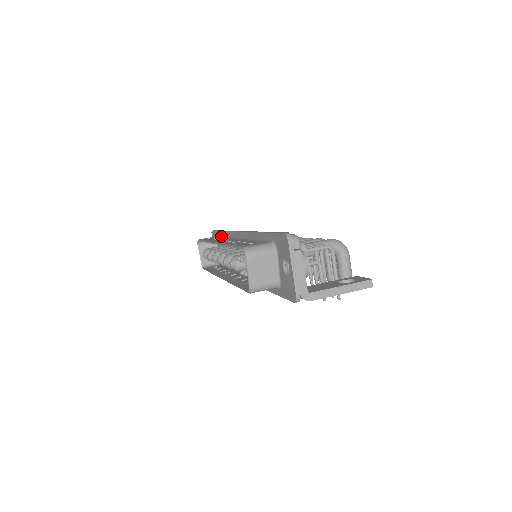
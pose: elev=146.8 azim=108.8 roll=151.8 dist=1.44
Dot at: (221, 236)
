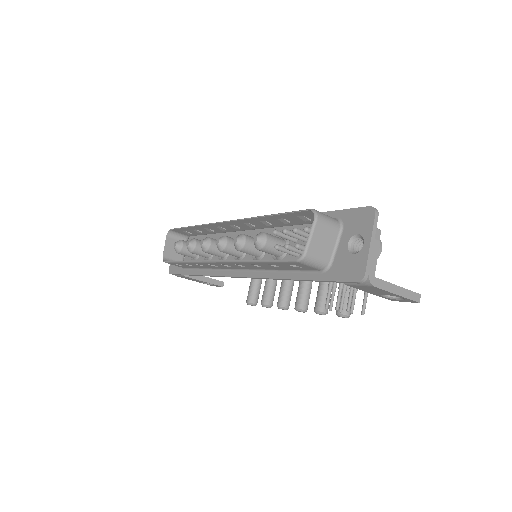
Dot at: occluded
